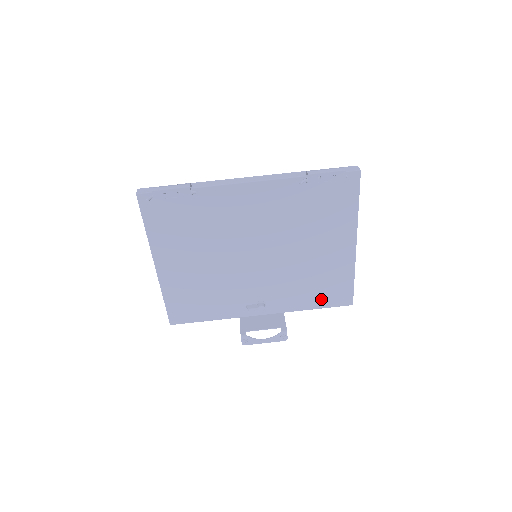
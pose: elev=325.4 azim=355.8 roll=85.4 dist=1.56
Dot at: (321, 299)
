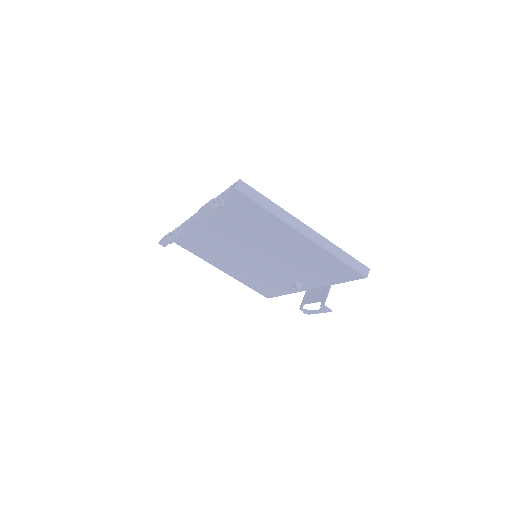
Dot at: (335, 276)
